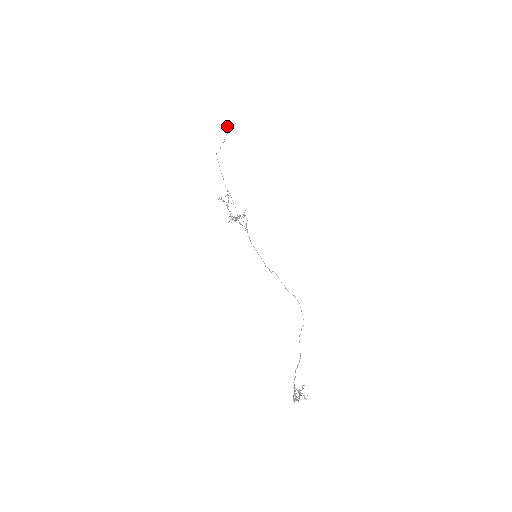
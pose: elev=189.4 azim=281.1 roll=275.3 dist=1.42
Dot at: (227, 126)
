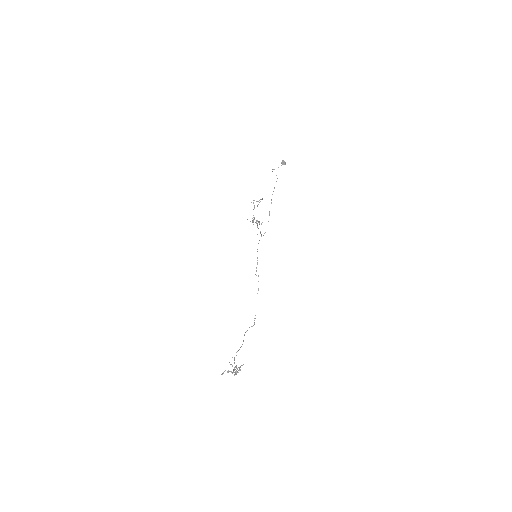
Dot at: occluded
